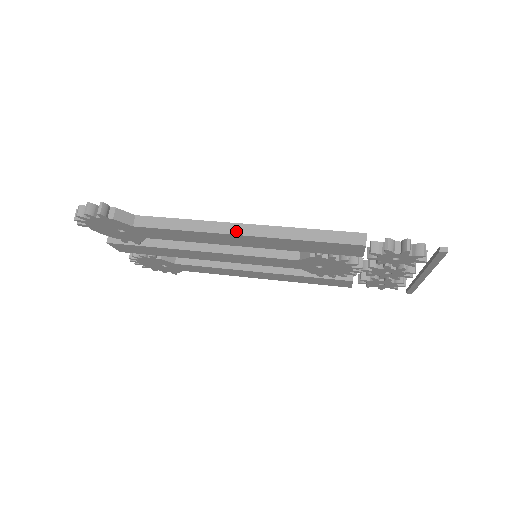
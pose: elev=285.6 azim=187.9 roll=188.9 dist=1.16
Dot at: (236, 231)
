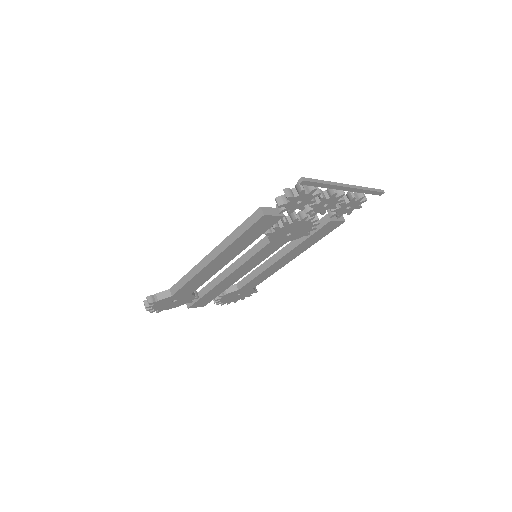
Dot at: (208, 261)
